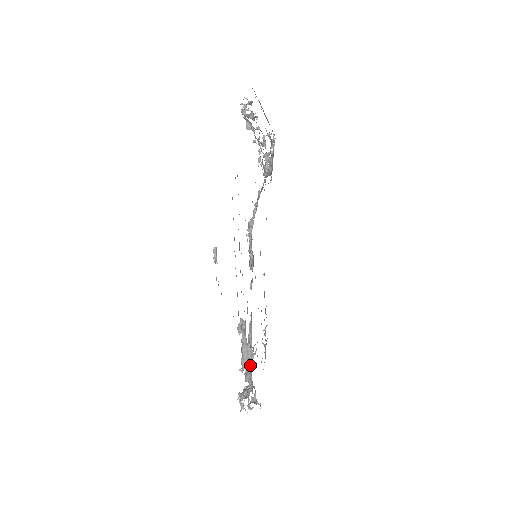
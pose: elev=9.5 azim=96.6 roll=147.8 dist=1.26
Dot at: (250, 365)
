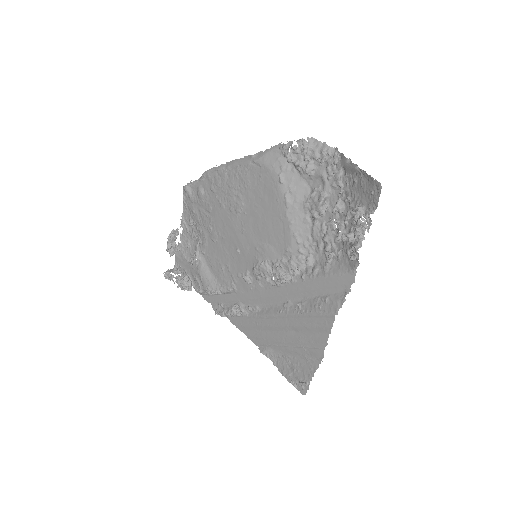
Dot at: occluded
